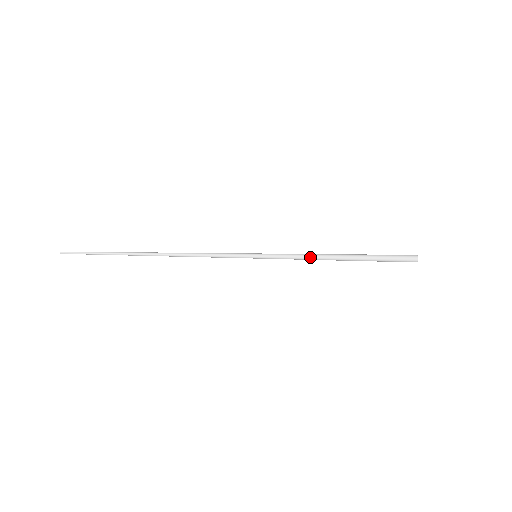
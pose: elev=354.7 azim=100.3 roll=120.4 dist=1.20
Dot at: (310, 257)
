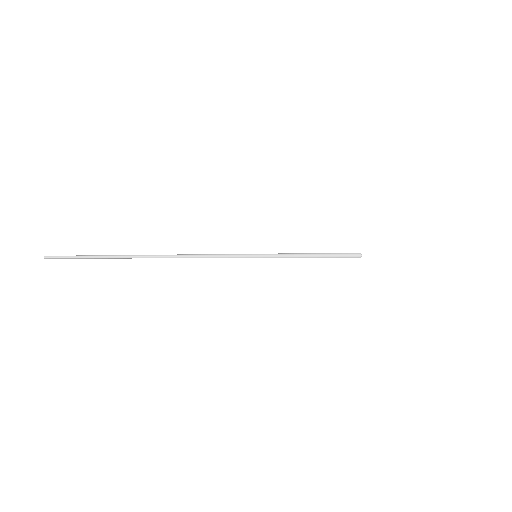
Dot at: (297, 255)
